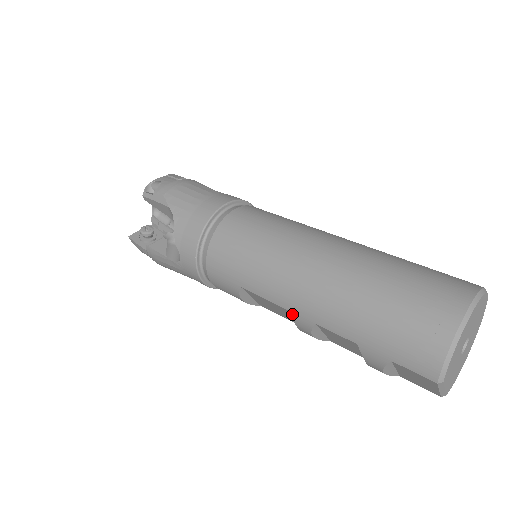
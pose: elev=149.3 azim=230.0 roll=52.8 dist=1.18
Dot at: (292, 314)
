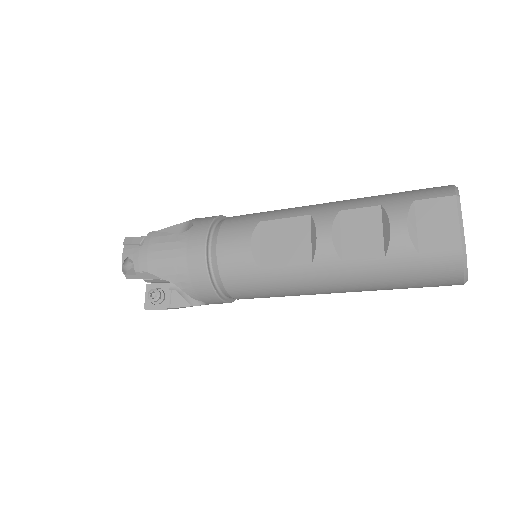
Dot at: (315, 215)
